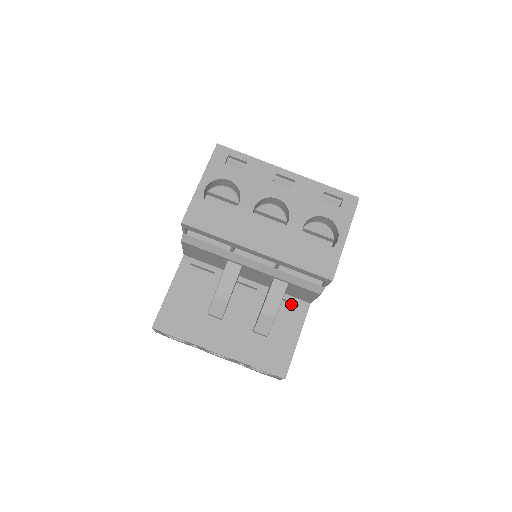
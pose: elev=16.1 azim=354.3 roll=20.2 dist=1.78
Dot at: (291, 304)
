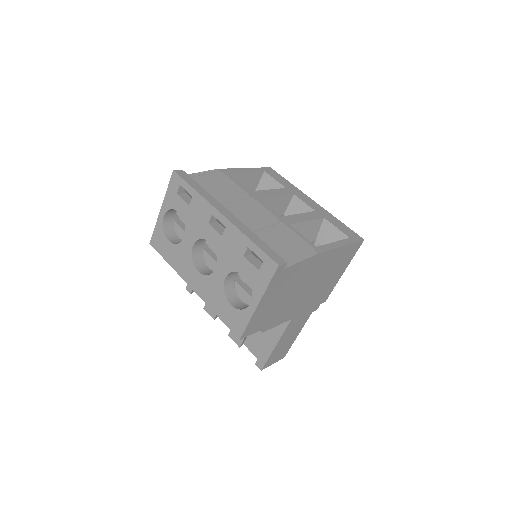
Dot at: occluded
